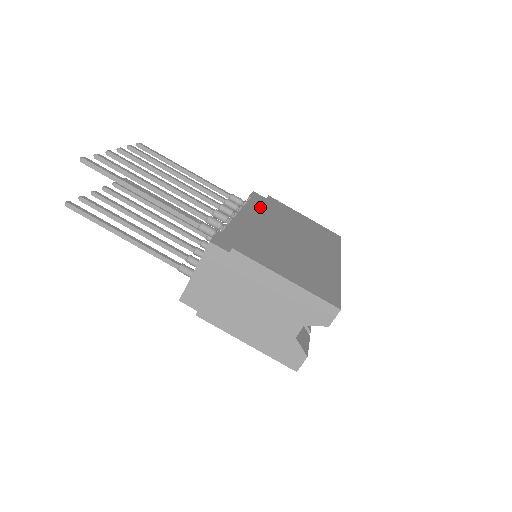
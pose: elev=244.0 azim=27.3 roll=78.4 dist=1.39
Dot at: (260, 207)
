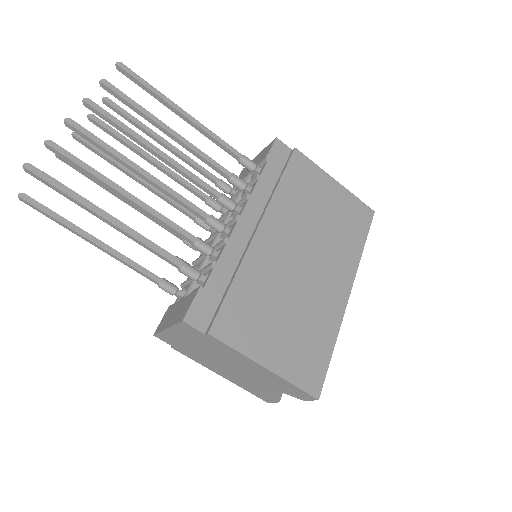
Dot at: (273, 193)
